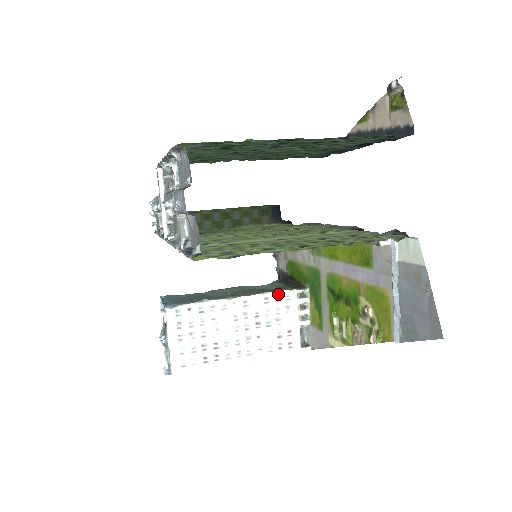
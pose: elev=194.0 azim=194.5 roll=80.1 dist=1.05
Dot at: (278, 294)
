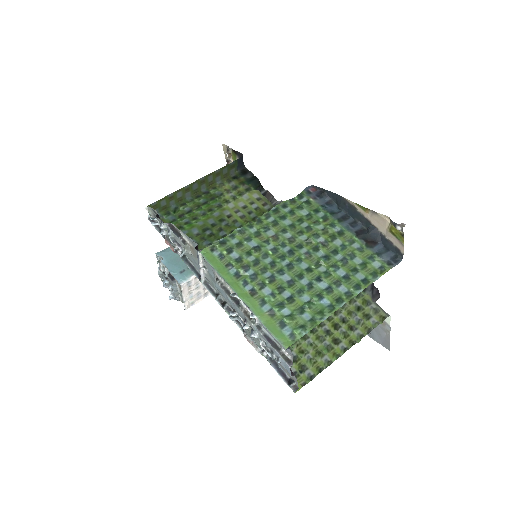
Dot at: occluded
